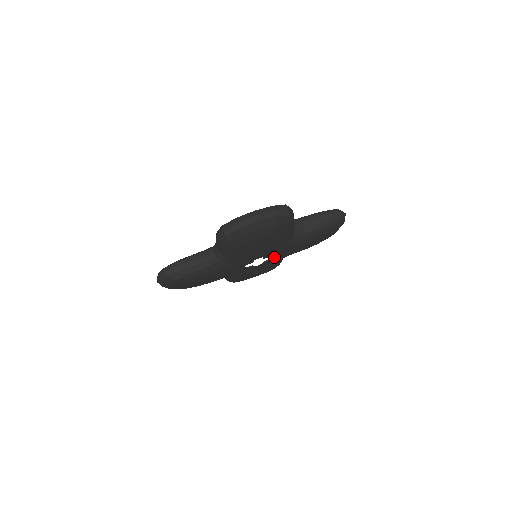
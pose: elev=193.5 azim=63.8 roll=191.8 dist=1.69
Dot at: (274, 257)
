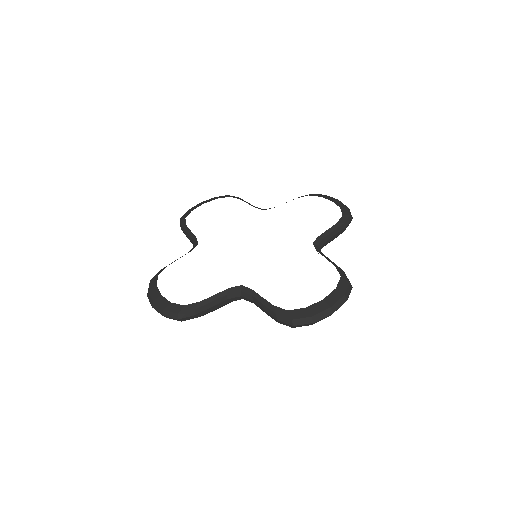
Dot at: occluded
